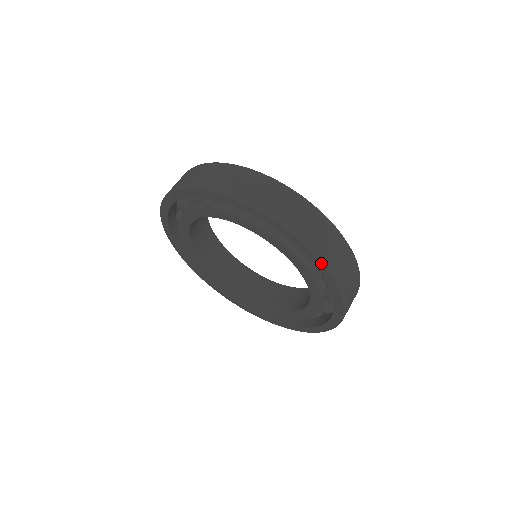
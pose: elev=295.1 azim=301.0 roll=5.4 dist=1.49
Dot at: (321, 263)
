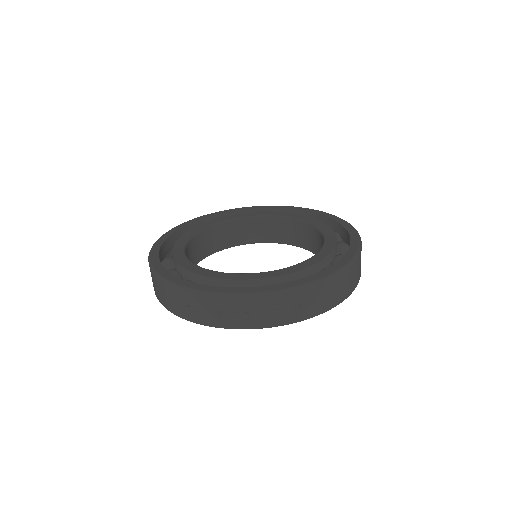
Dot at: (342, 301)
